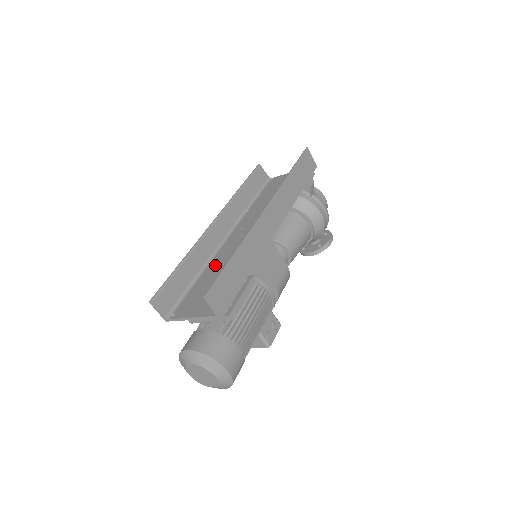
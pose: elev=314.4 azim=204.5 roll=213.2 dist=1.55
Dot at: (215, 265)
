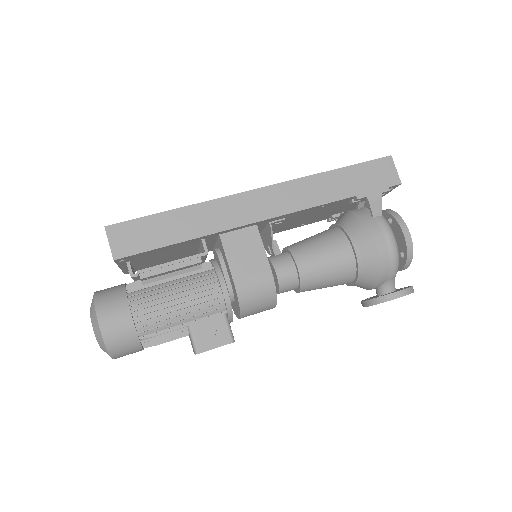
Dot at: occluded
